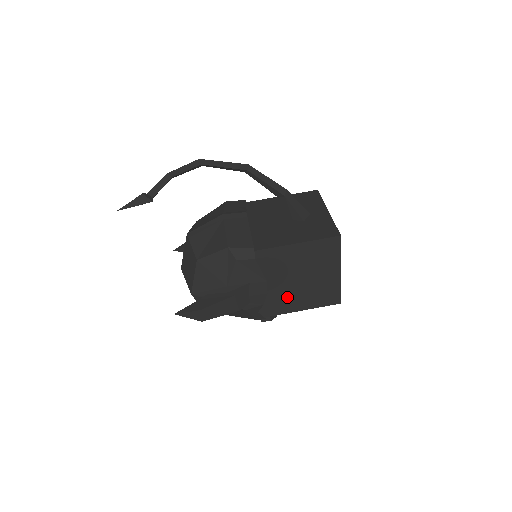
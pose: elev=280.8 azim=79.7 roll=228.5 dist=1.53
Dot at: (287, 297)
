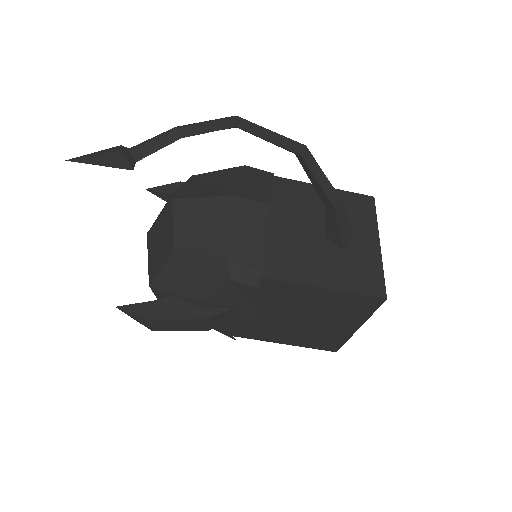
Dot at: (275, 329)
